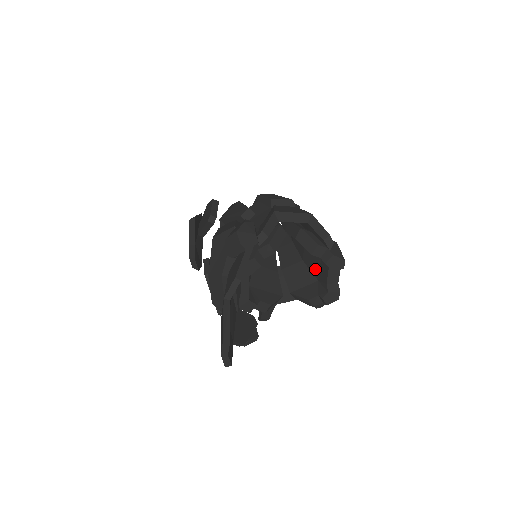
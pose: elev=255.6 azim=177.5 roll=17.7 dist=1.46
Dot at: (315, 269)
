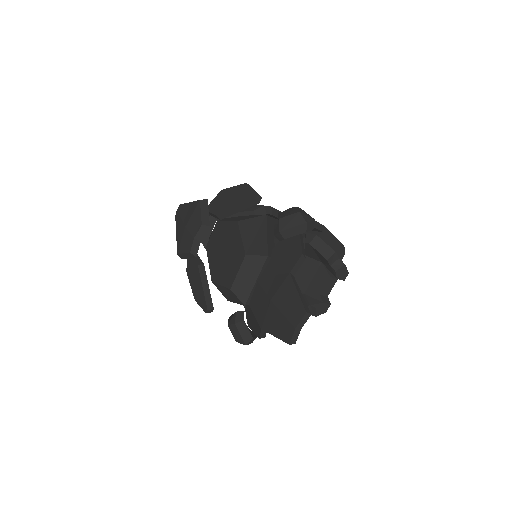
Dot at: (303, 282)
